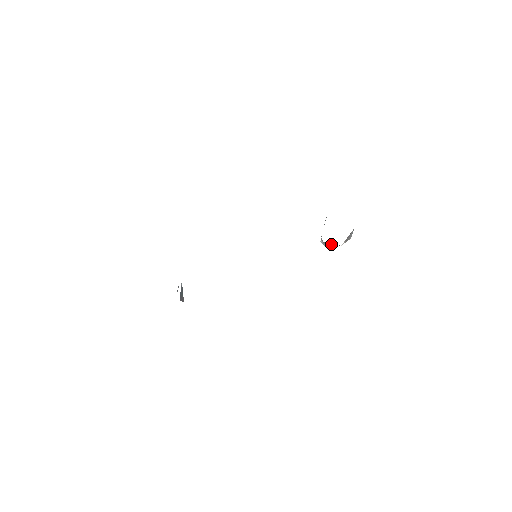
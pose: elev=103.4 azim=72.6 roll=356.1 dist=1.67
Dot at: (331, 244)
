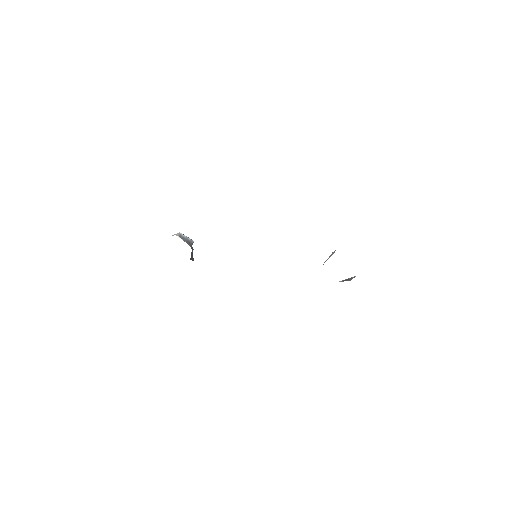
Dot at: occluded
